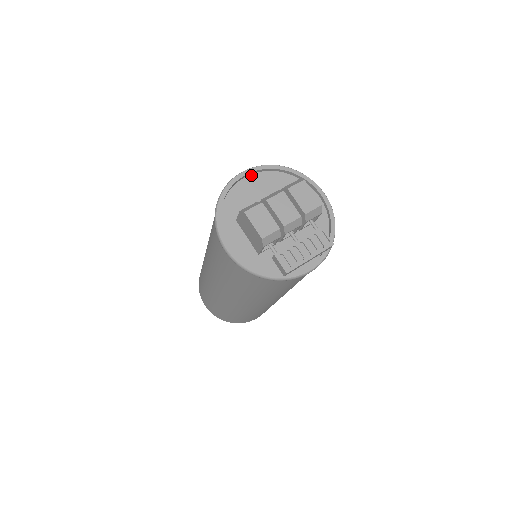
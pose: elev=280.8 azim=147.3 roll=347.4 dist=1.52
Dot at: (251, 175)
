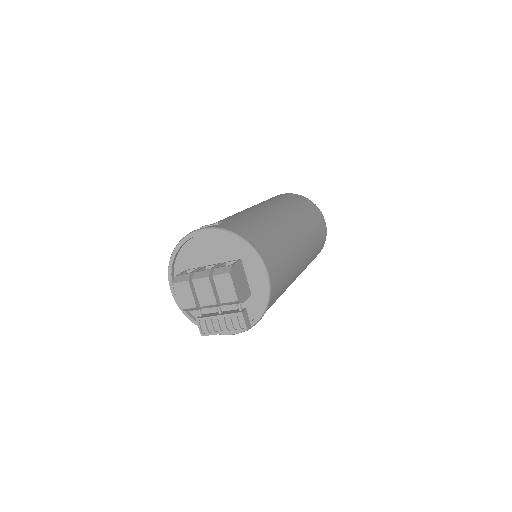
Dot at: (208, 233)
